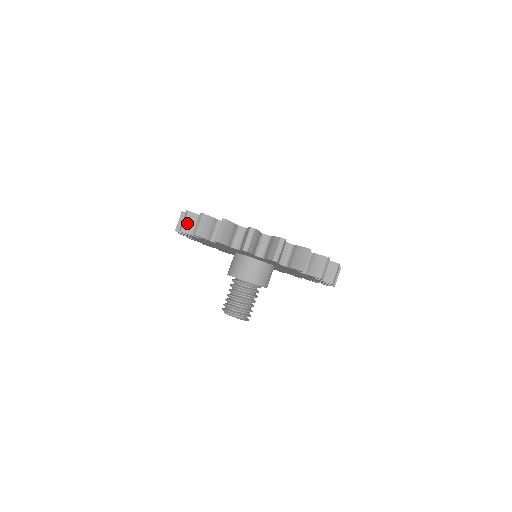
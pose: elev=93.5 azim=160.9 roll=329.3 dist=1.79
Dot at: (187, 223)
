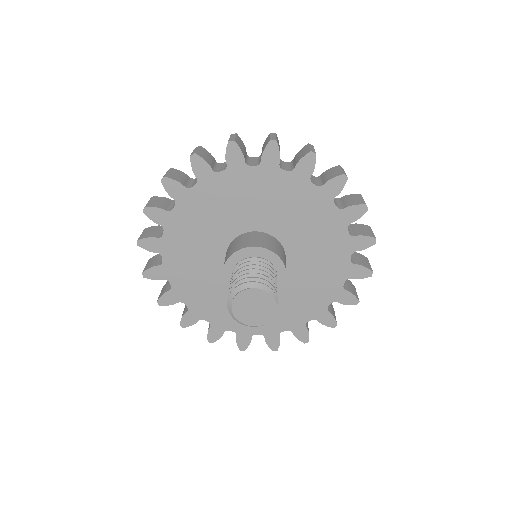
Dot at: (238, 141)
